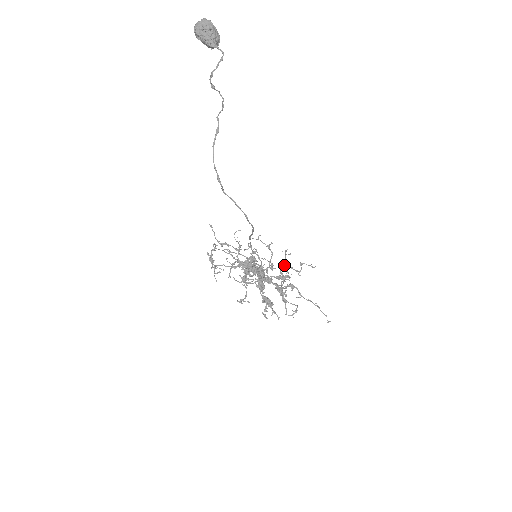
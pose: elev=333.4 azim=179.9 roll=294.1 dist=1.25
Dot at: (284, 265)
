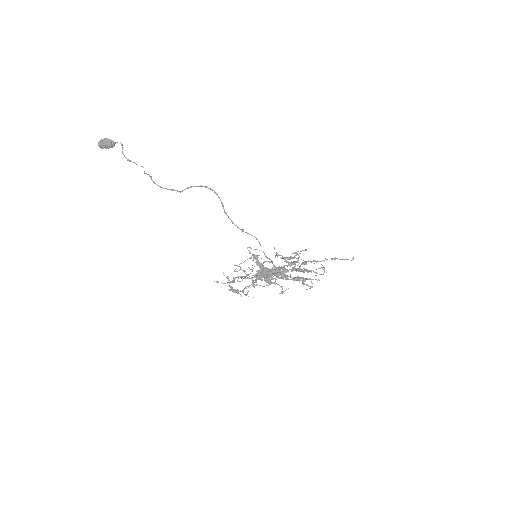
Dot at: (283, 257)
